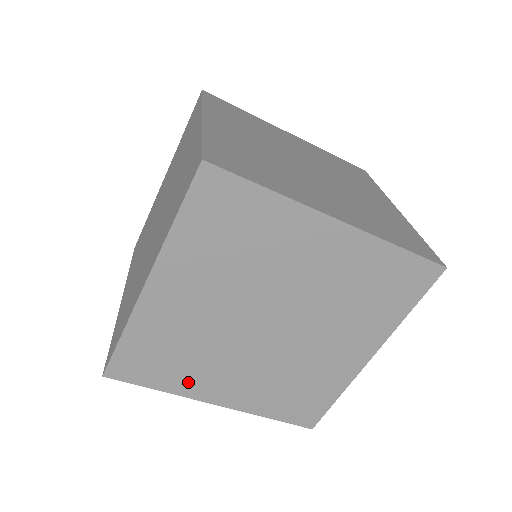
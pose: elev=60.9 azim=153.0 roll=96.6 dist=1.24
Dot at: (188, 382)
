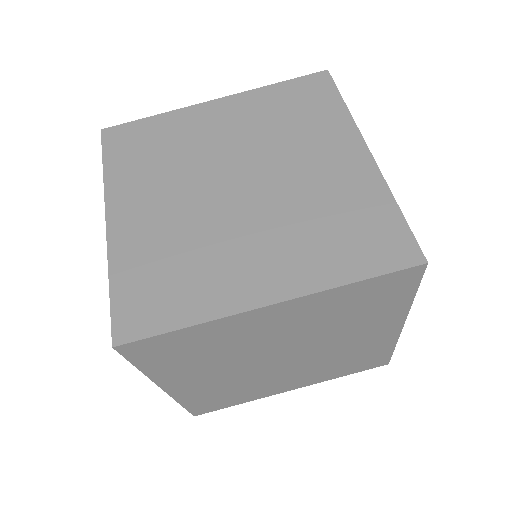
Dot at: (256, 394)
